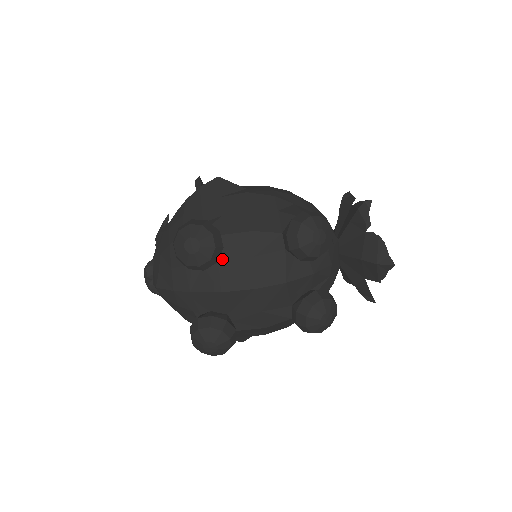
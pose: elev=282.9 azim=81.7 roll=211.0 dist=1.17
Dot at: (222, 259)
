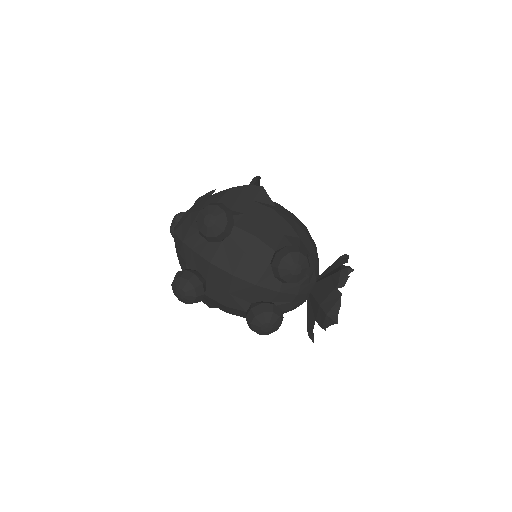
Dot at: (225, 242)
